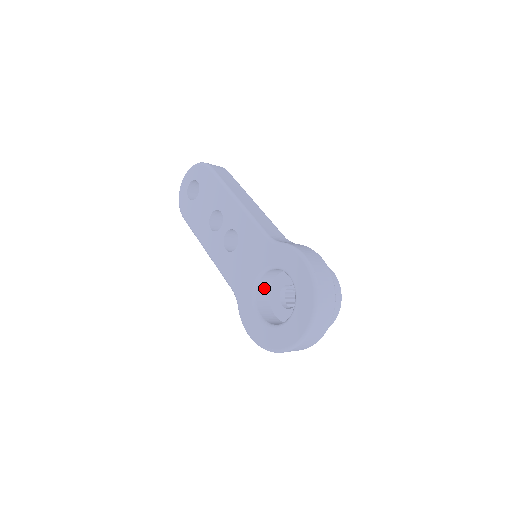
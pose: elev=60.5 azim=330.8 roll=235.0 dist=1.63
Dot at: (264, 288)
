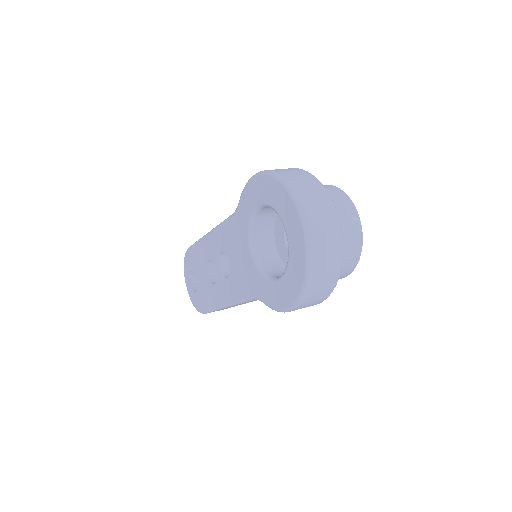
Dot at: (271, 261)
